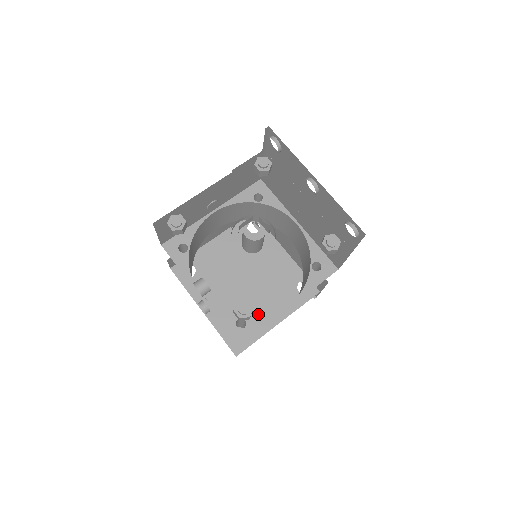
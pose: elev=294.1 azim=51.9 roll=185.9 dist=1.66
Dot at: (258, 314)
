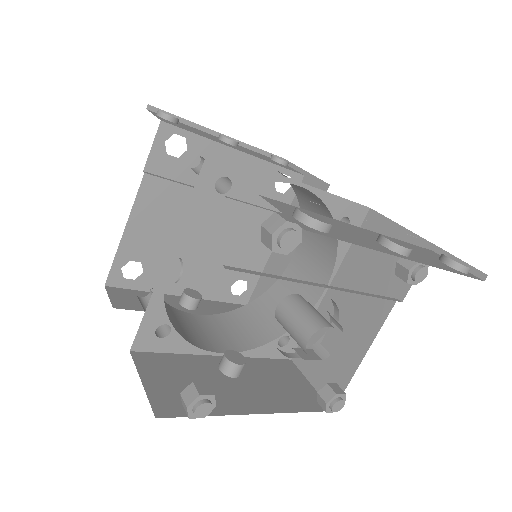
Dot at: (247, 253)
